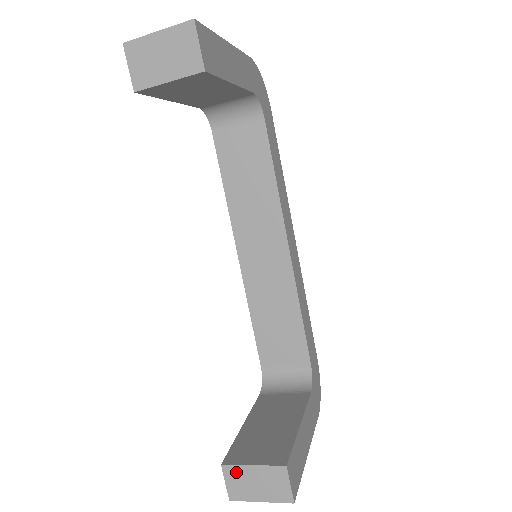
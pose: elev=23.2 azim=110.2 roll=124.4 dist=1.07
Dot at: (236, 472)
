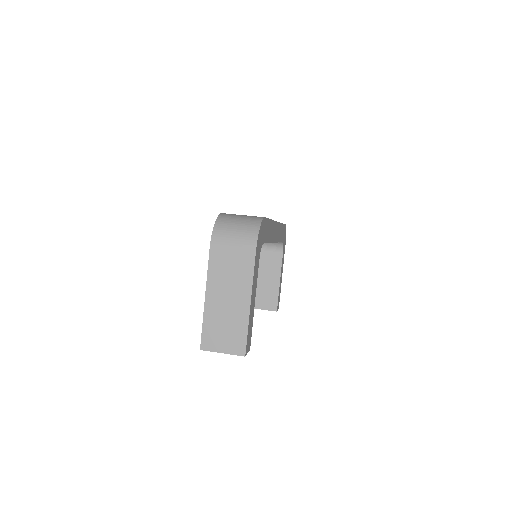
Dot at: (255, 308)
